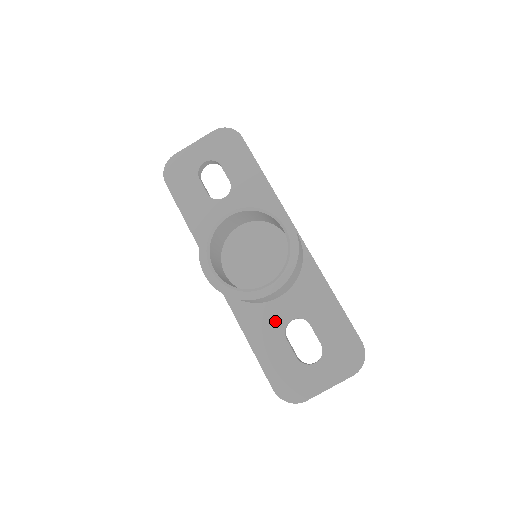
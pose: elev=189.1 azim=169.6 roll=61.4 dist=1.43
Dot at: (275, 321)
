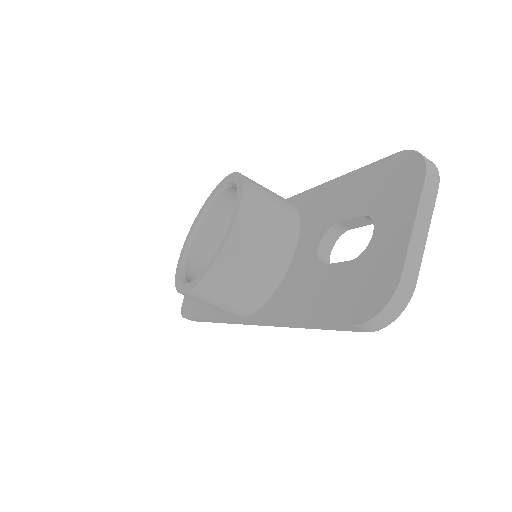
Dot at: (305, 270)
